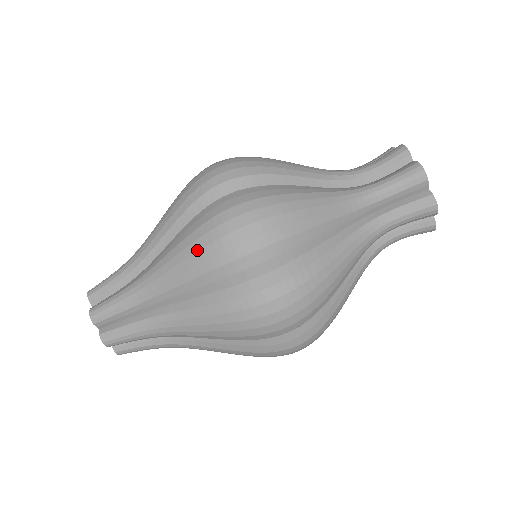
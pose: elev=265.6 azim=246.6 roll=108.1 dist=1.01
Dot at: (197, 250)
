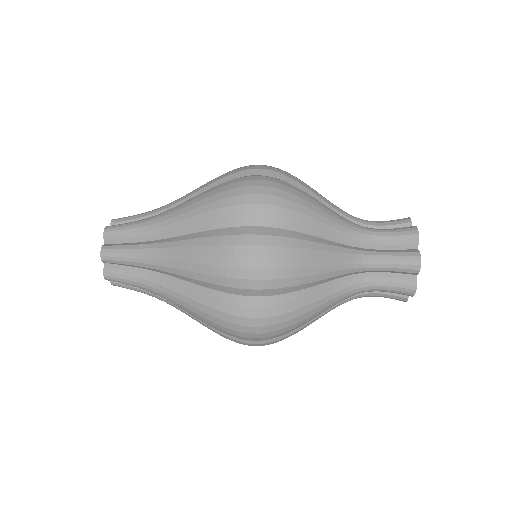
Dot at: (216, 193)
